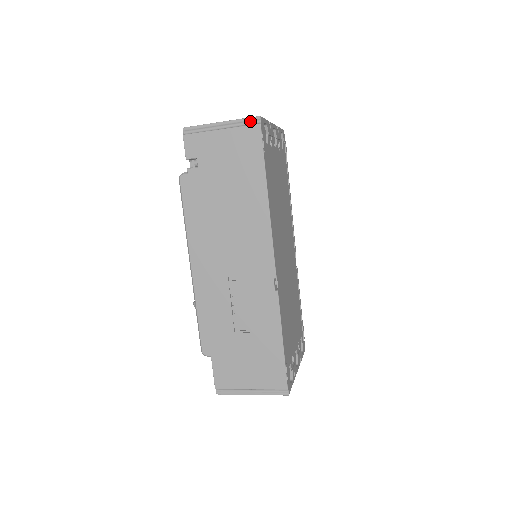
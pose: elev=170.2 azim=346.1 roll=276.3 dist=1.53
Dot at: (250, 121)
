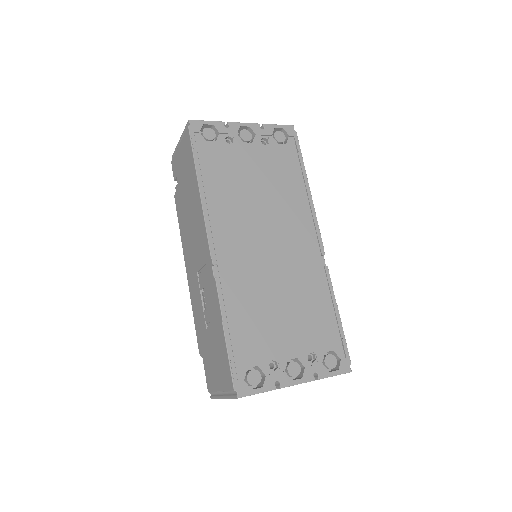
Dot at: occluded
